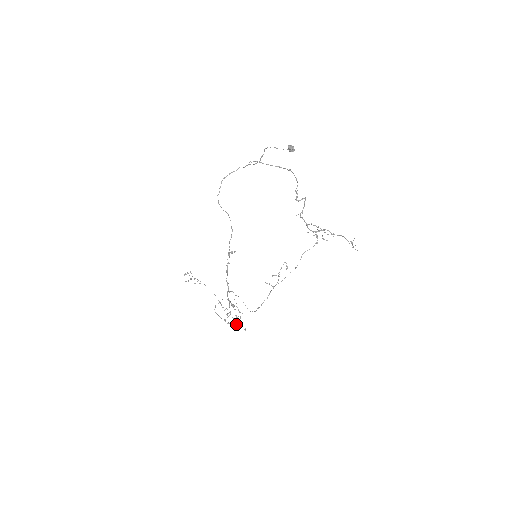
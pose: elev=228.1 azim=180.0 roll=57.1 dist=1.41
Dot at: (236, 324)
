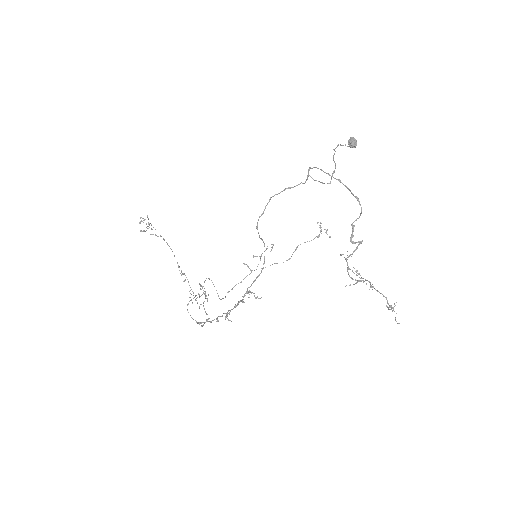
Dot at: (195, 299)
